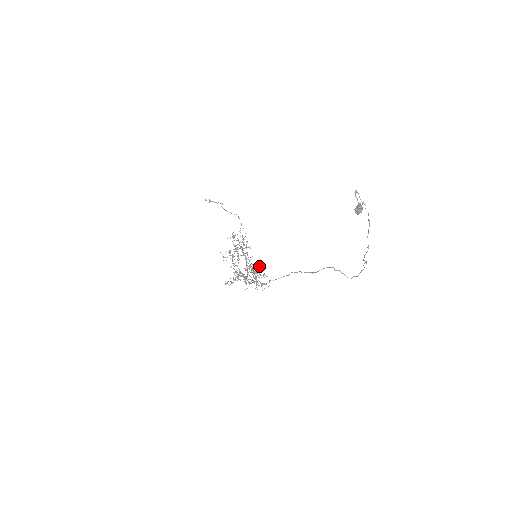
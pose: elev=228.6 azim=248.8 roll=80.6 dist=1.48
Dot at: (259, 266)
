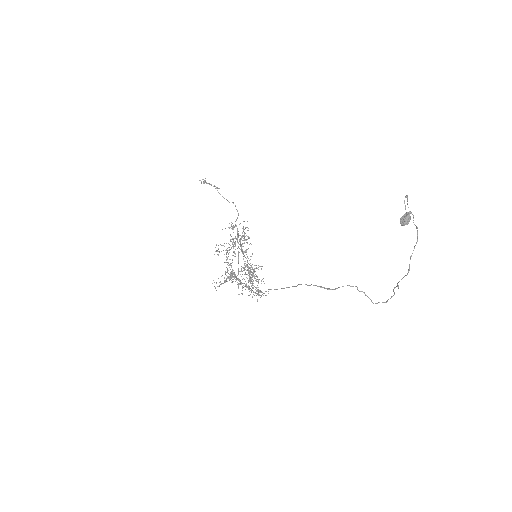
Dot at: (258, 269)
